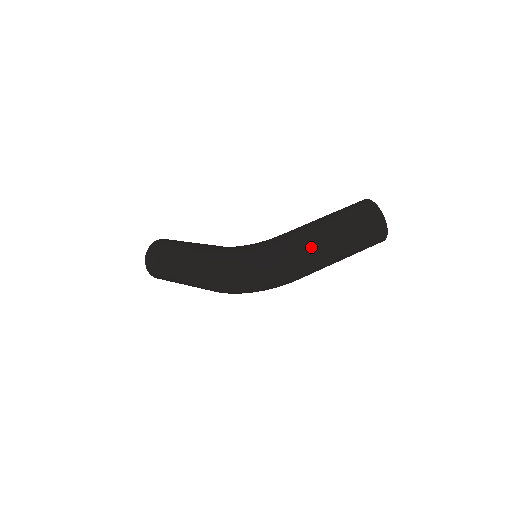
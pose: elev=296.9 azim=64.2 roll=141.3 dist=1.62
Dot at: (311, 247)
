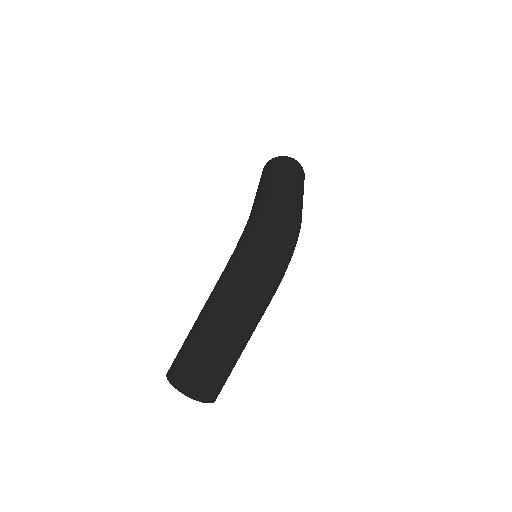
Dot at: (278, 186)
